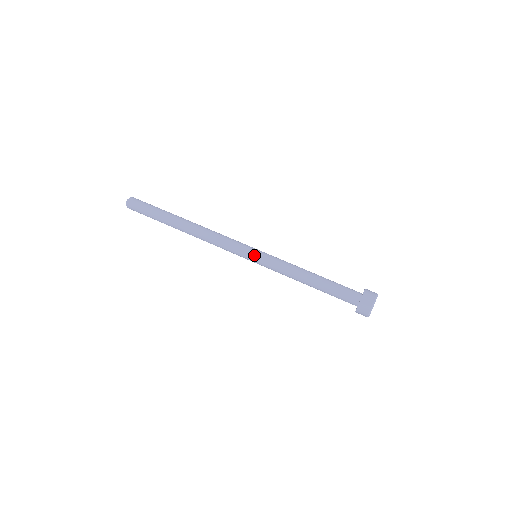
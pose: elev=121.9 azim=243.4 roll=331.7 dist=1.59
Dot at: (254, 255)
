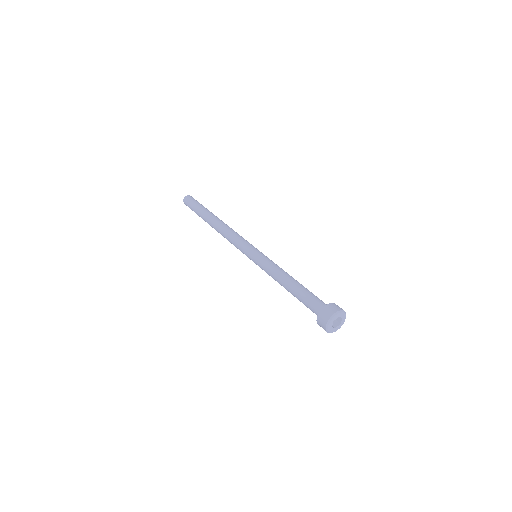
Dot at: (257, 250)
